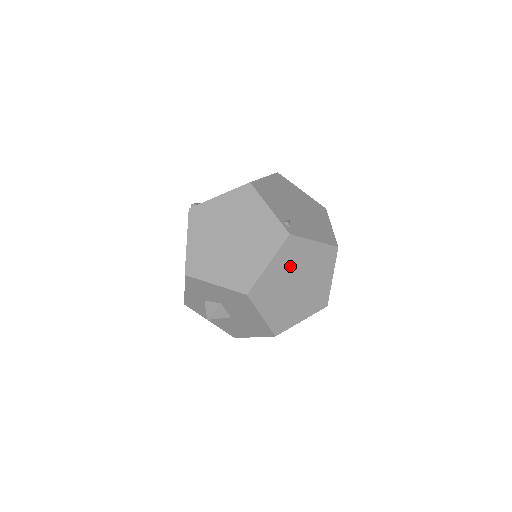
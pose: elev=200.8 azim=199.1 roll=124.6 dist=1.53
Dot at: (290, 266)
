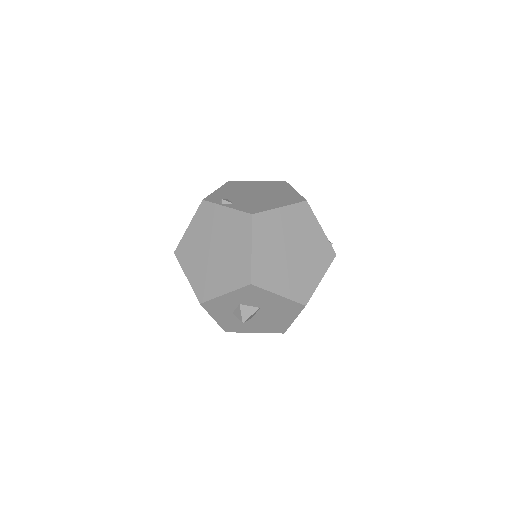
Dot at: occluded
